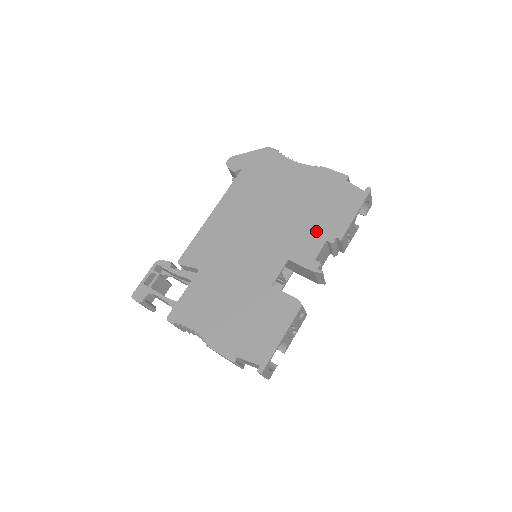
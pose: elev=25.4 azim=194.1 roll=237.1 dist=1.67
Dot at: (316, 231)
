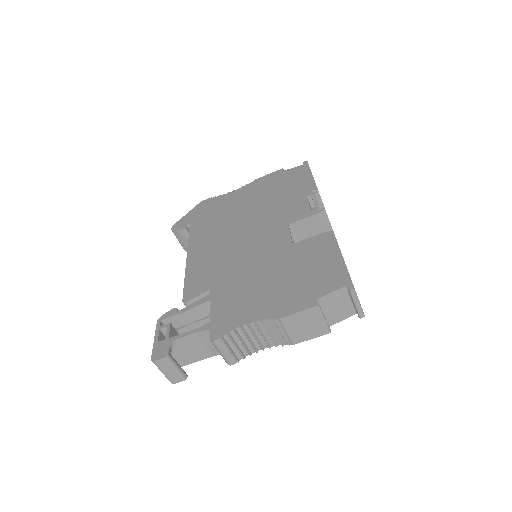
Dot at: (292, 199)
